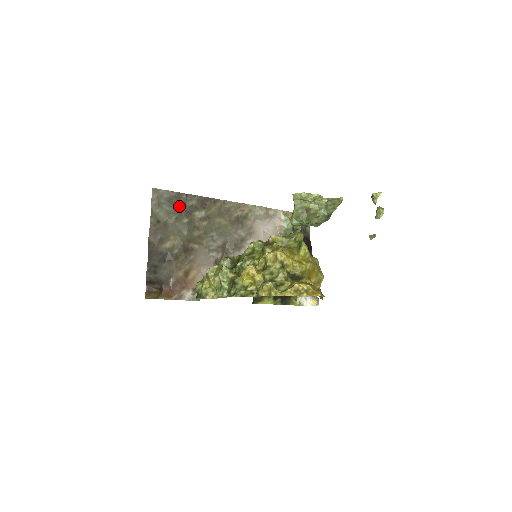
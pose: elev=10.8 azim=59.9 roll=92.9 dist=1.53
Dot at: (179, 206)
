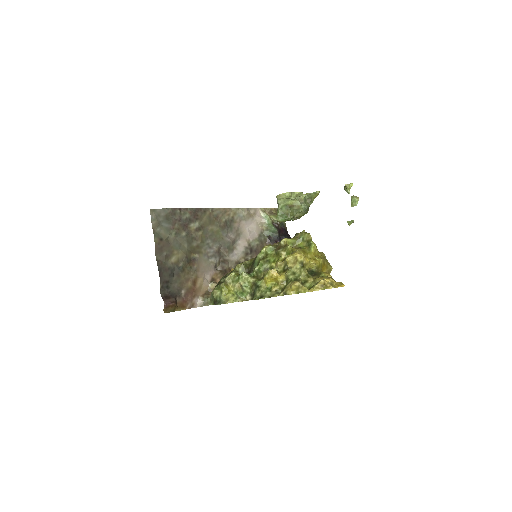
Dot at: (176, 221)
